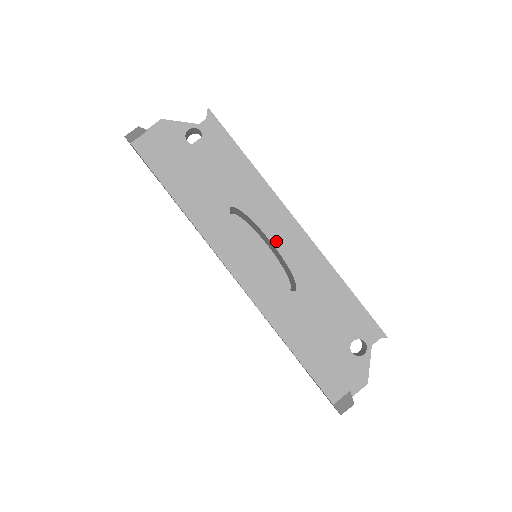
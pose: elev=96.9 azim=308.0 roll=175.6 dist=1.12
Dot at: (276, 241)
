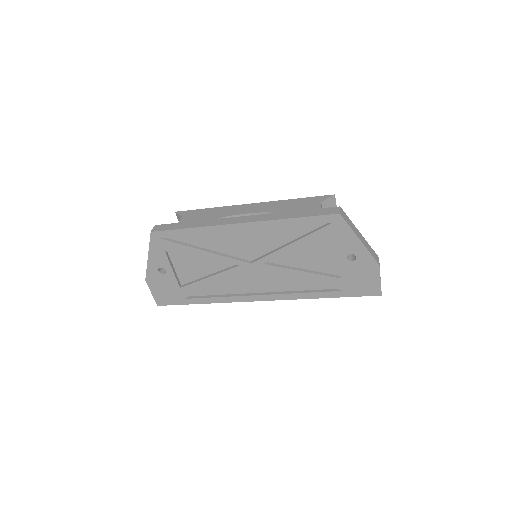
Dot at: (249, 212)
